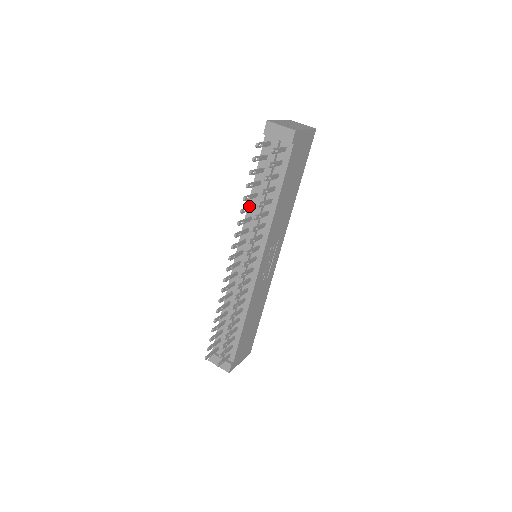
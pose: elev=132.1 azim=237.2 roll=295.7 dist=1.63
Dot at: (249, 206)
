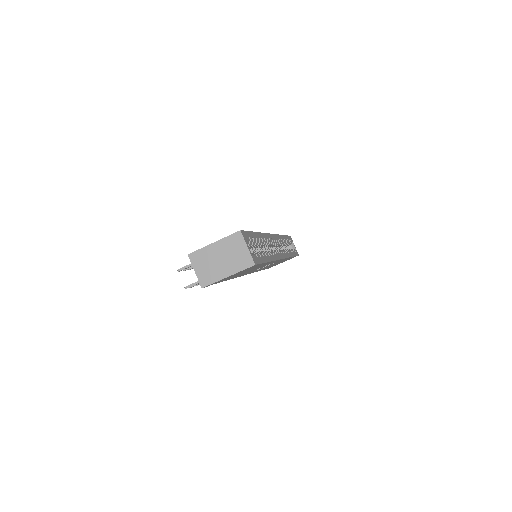
Dot at: occluded
